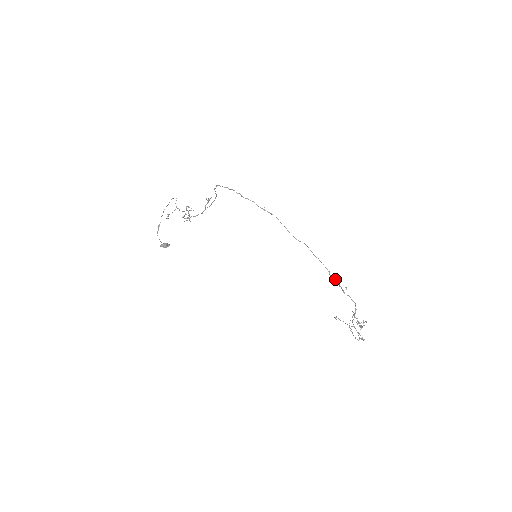
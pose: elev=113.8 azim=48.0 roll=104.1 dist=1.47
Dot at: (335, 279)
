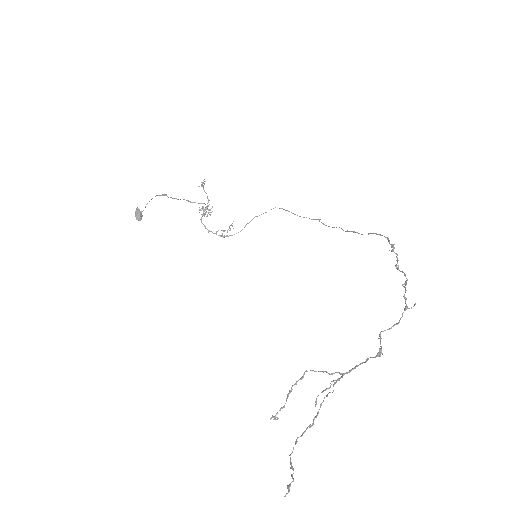
Dot at: (394, 247)
